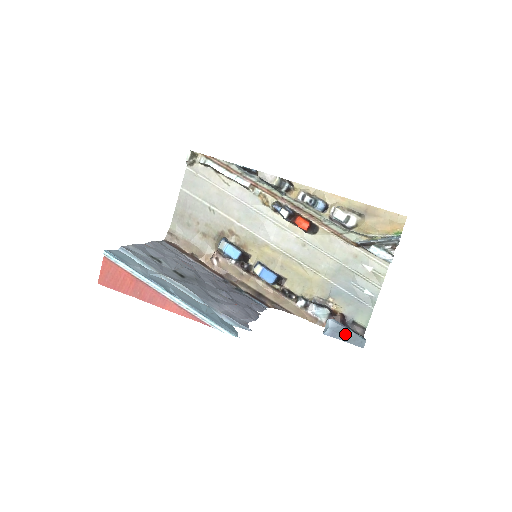
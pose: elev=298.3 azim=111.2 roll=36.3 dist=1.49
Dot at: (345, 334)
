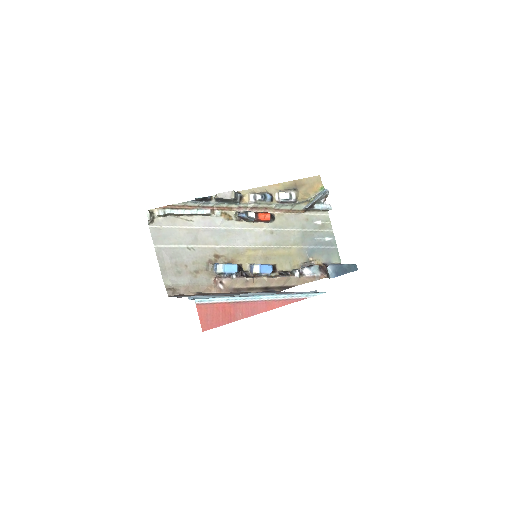
Dot at: (343, 269)
